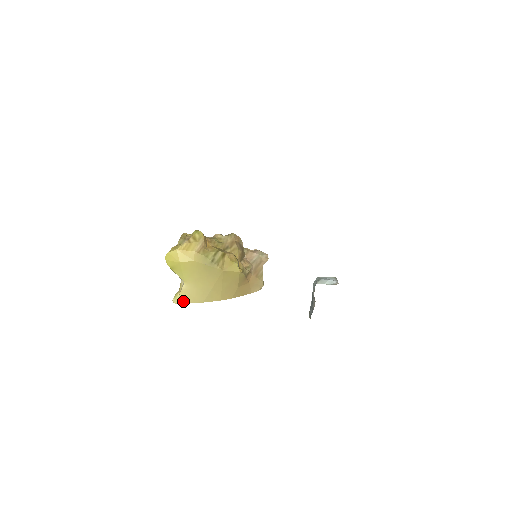
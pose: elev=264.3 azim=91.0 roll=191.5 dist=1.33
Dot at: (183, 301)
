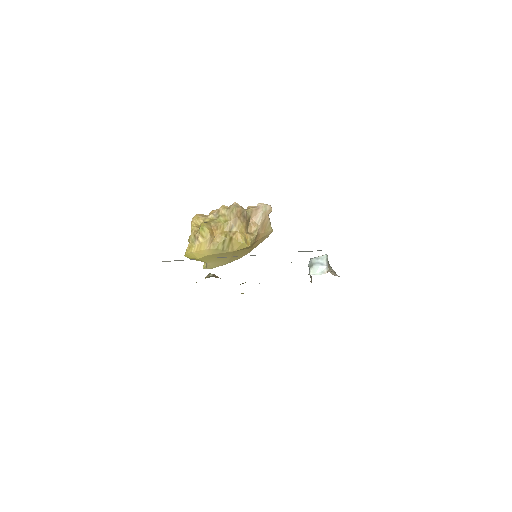
Dot at: (211, 268)
